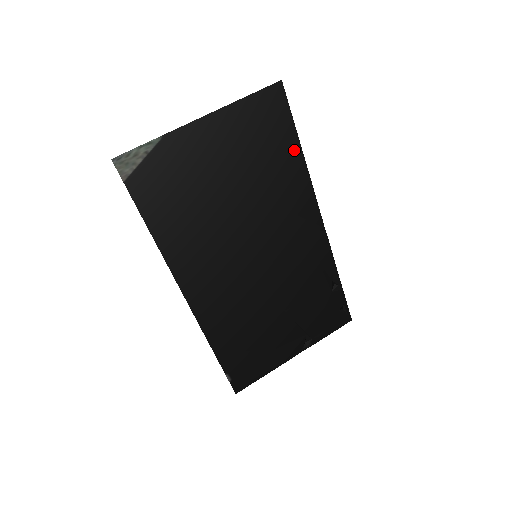
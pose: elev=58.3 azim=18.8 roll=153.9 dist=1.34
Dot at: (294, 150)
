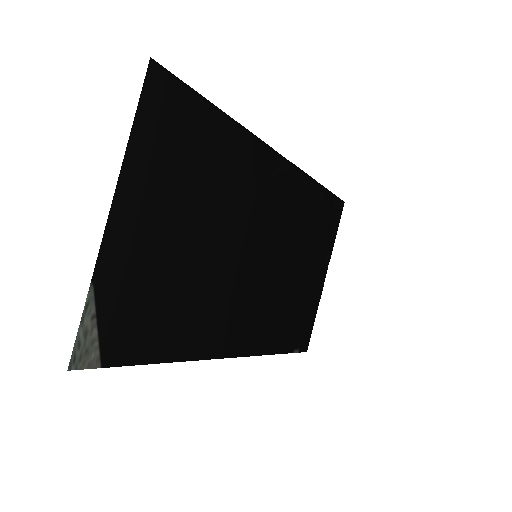
Dot at: (219, 123)
